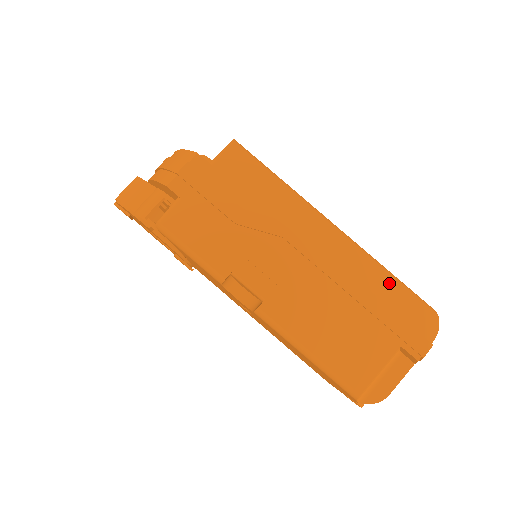
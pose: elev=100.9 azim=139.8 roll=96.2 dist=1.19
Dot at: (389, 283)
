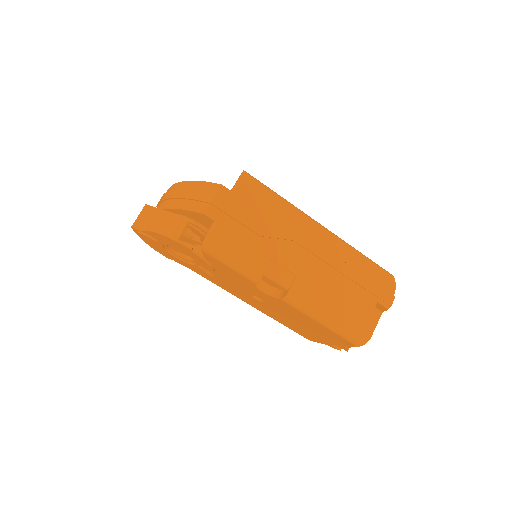
Dot at: (363, 261)
